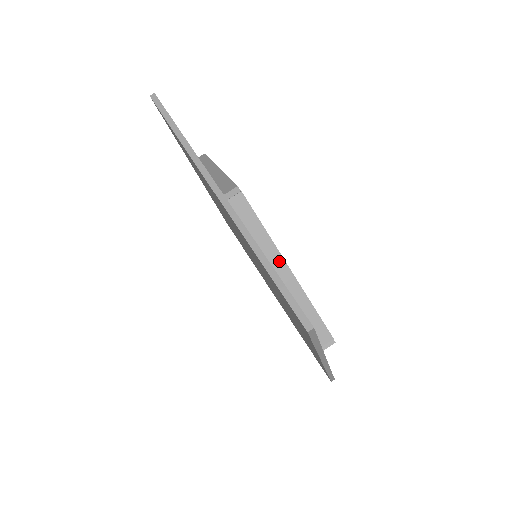
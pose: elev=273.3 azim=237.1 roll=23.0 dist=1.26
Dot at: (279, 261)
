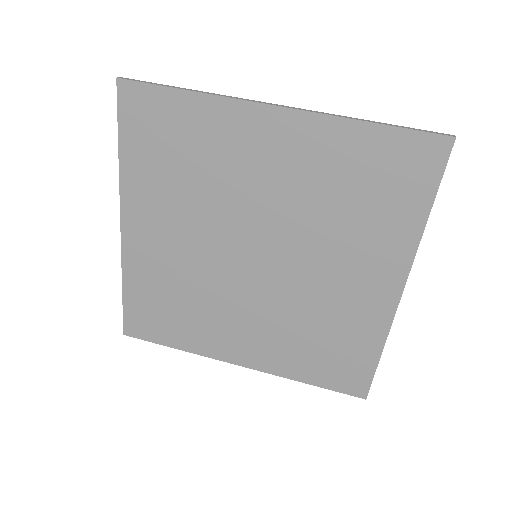
Dot at: occluded
